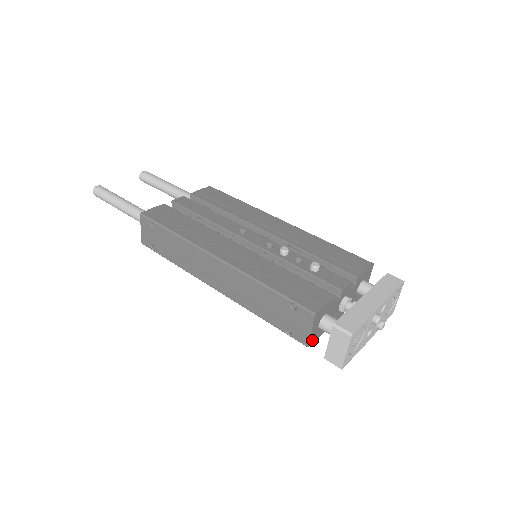
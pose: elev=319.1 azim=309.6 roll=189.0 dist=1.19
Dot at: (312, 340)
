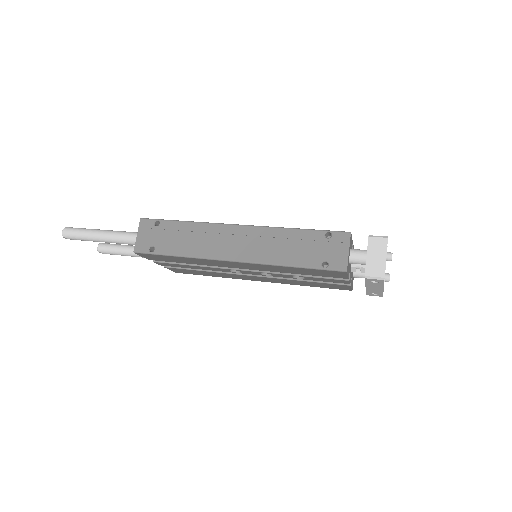
Dot at: (347, 268)
